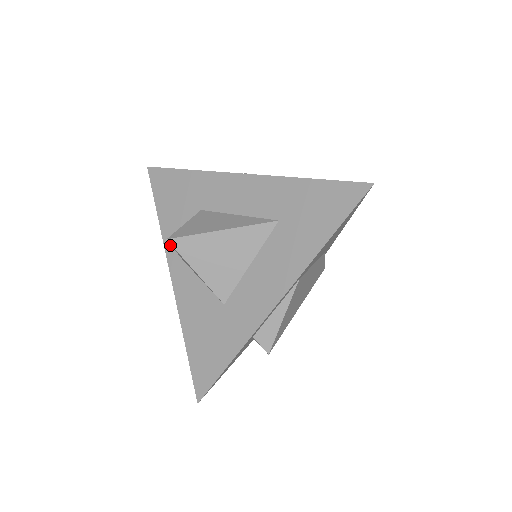
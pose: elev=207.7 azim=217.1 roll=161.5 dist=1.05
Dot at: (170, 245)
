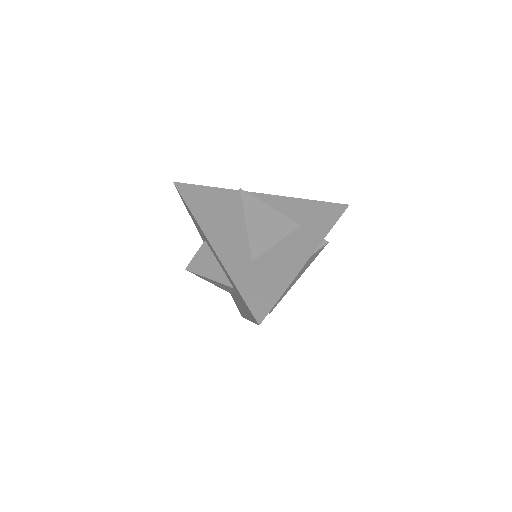
Dot at: (203, 241)
